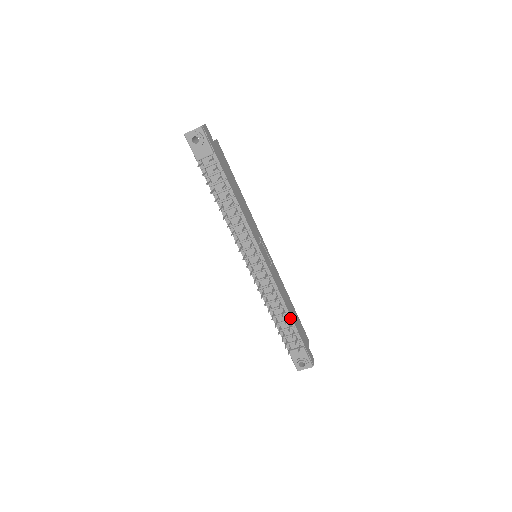
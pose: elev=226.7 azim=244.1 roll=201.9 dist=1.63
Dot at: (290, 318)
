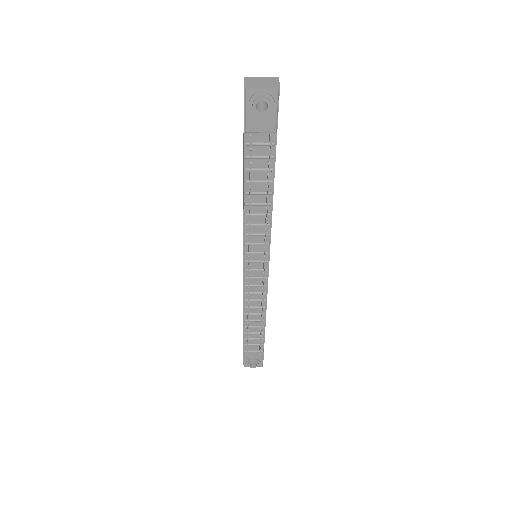
Dot at: (264, 325)
